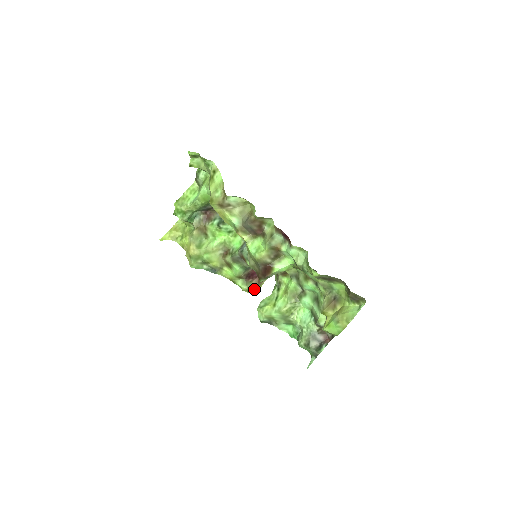
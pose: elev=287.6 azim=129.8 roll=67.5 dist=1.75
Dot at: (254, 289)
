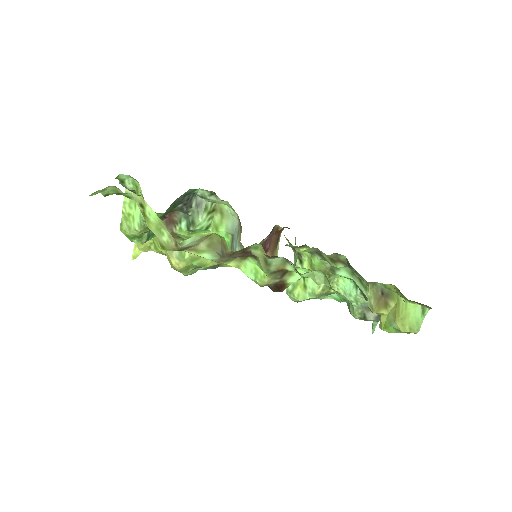
Dot at: occluded
